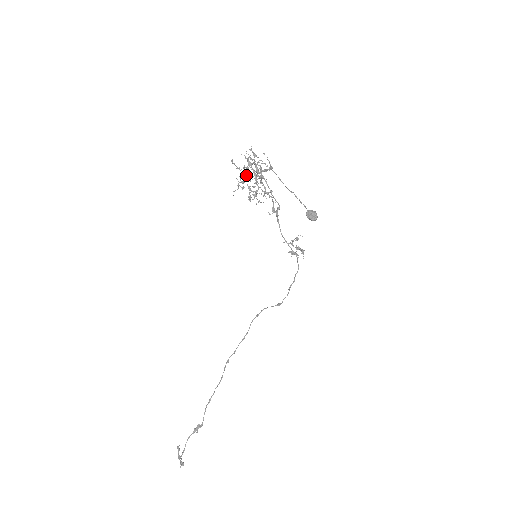
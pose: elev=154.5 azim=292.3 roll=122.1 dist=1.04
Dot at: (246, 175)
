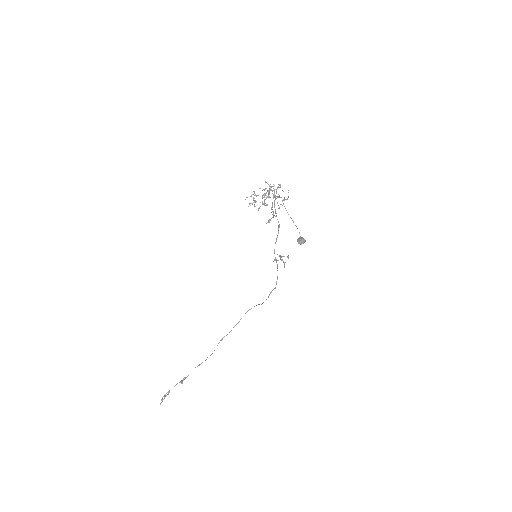
Dot at: occluded
